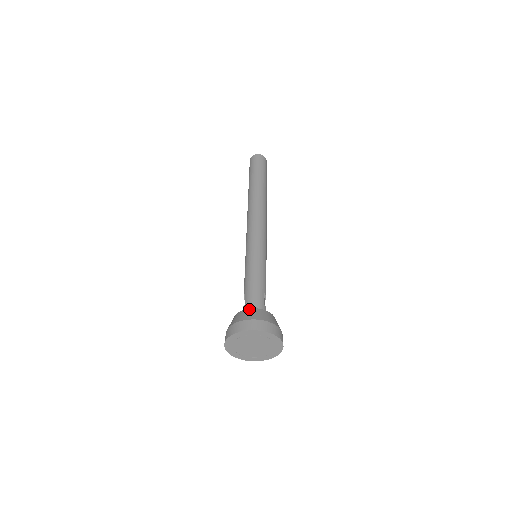
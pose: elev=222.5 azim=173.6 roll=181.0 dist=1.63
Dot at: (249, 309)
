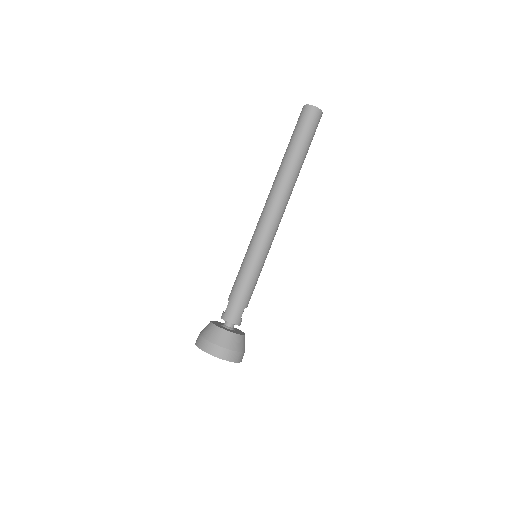
Dot at: (224, 330)
